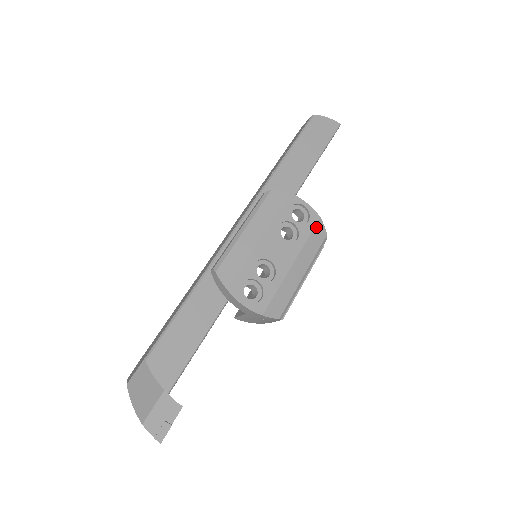
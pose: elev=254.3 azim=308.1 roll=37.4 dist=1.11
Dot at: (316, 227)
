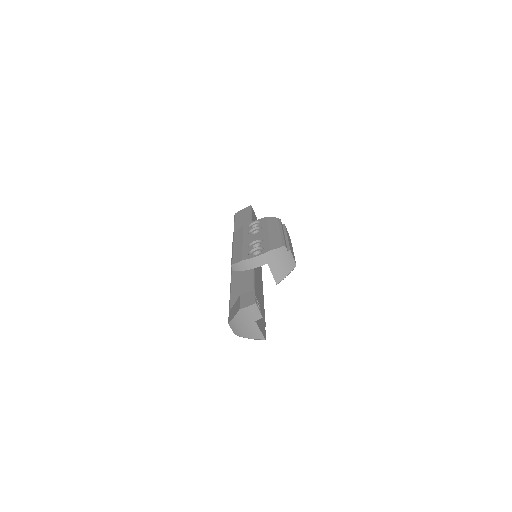
Dot at: (268, 220)
